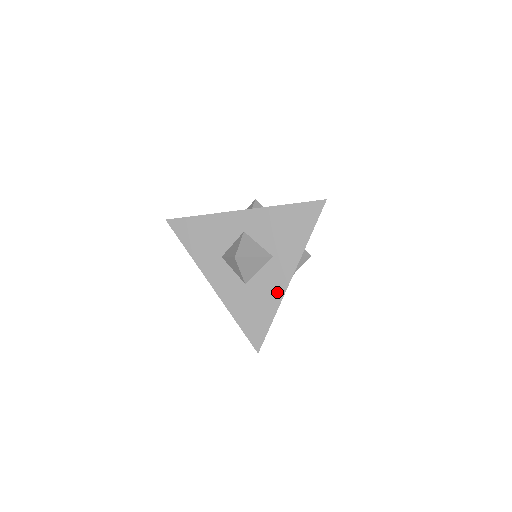
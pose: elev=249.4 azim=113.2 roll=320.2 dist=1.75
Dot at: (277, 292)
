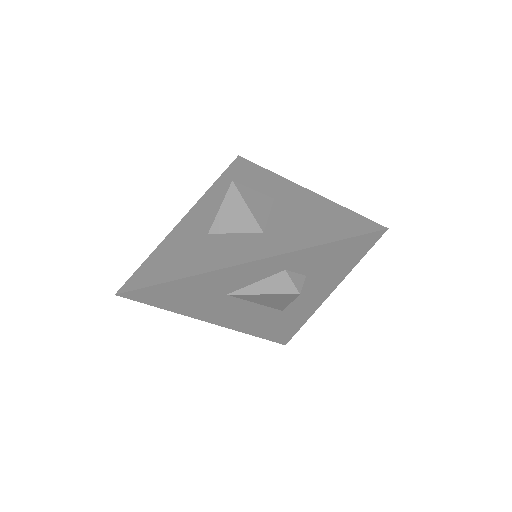
Dot at: (218, 262)
